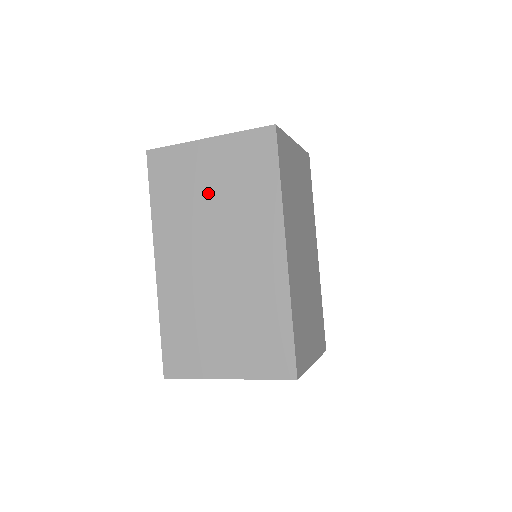
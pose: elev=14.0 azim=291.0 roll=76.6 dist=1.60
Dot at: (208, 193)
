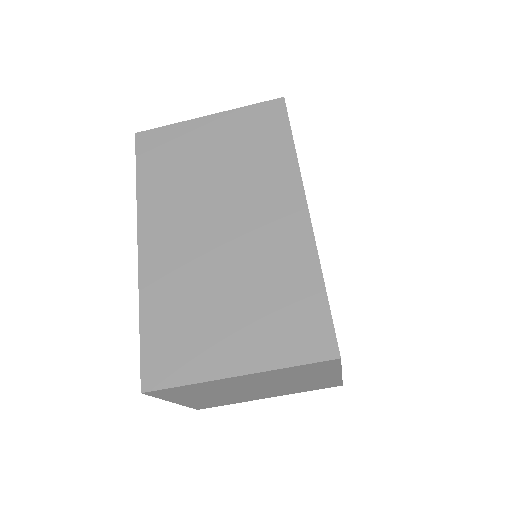
Dot at: (209, 164)
